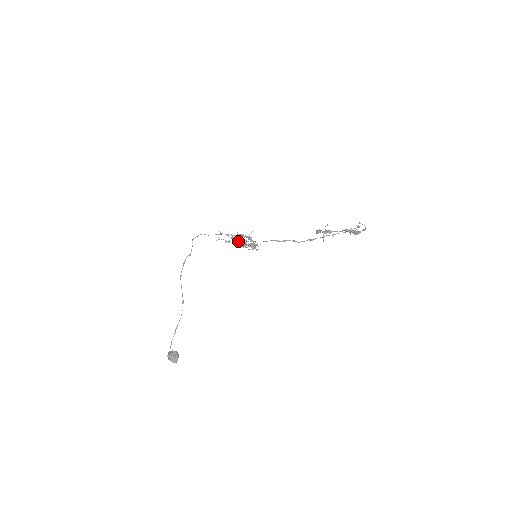
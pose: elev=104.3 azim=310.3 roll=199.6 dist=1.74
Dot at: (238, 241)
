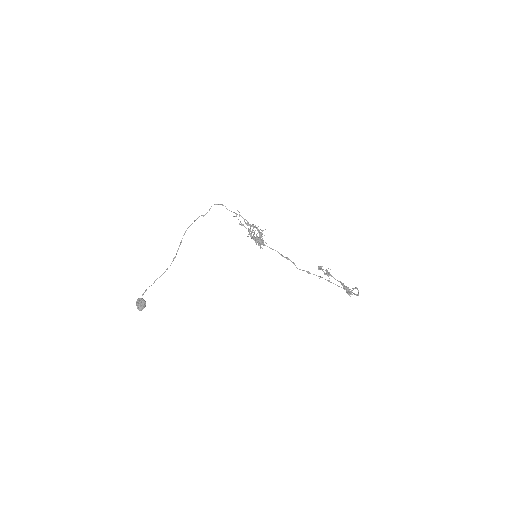
Dot at: occluded
